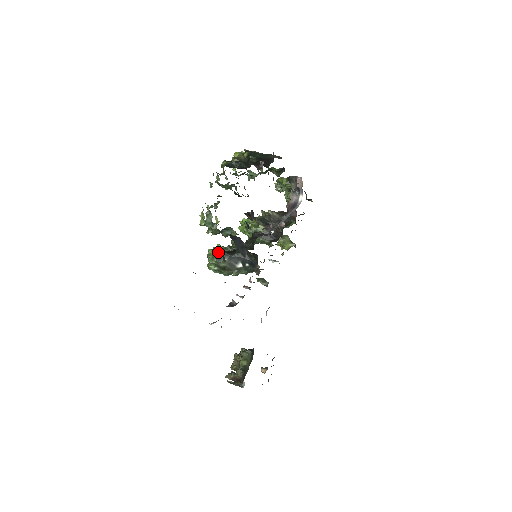
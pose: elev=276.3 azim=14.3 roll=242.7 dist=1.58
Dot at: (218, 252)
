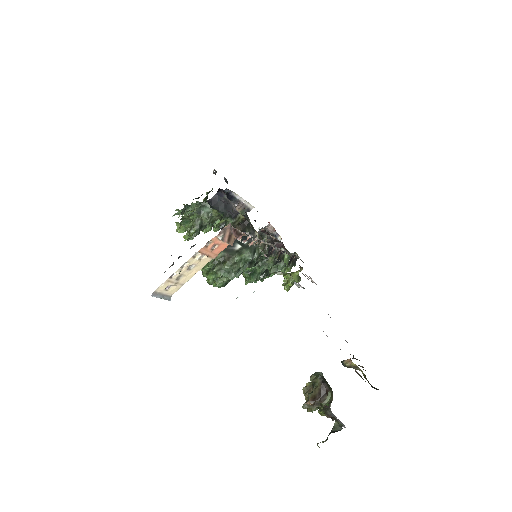
Dot at: occluded
